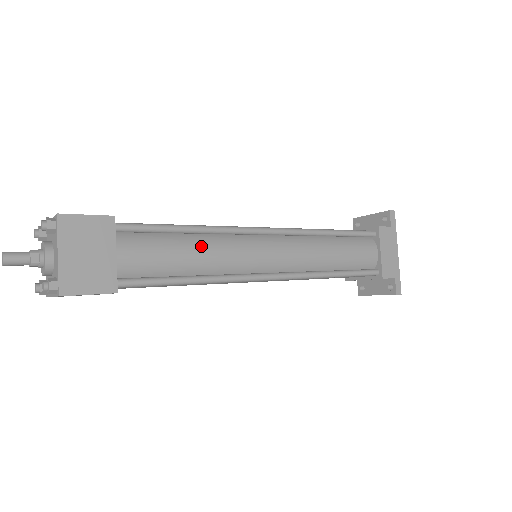
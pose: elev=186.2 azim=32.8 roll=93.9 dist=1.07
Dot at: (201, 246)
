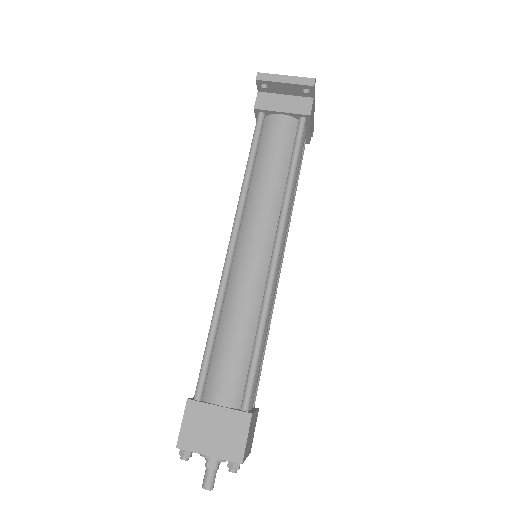
Dot at: (266, 331)
